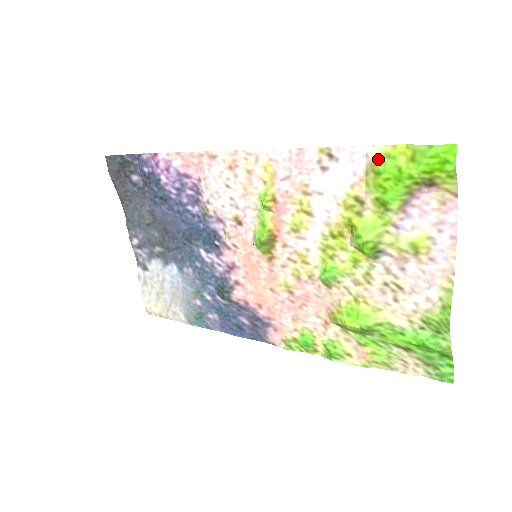
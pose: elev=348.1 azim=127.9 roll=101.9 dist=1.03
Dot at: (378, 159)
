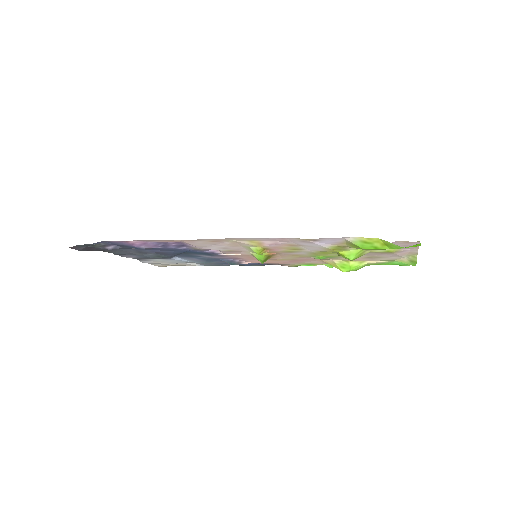
Dot at: (356, 243)
